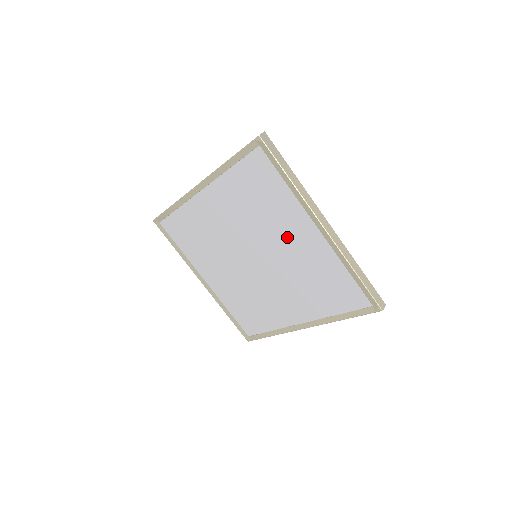
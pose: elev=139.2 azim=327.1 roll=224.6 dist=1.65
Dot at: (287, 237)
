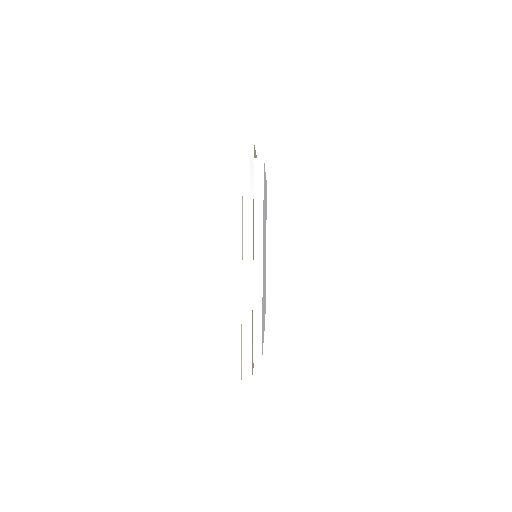
Dot at: occluded
